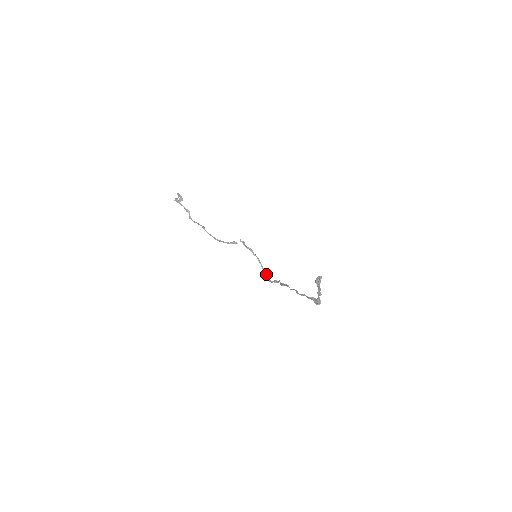
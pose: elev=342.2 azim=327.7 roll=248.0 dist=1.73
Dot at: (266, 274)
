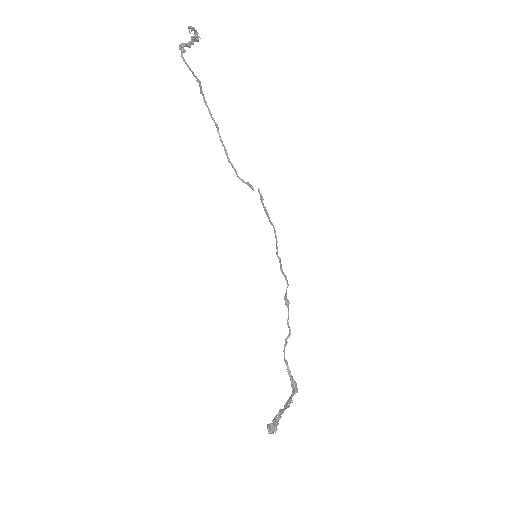
Dot at: (278, 257)
